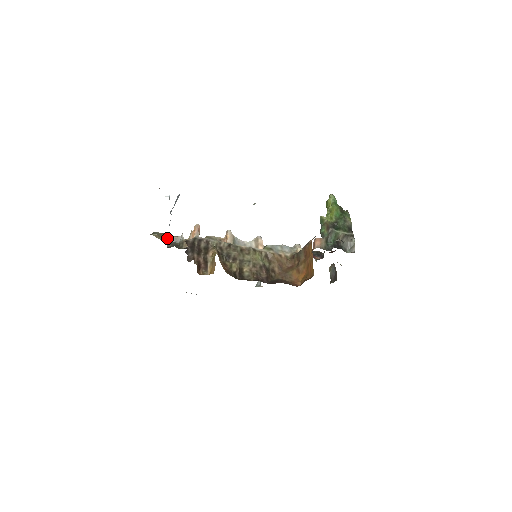
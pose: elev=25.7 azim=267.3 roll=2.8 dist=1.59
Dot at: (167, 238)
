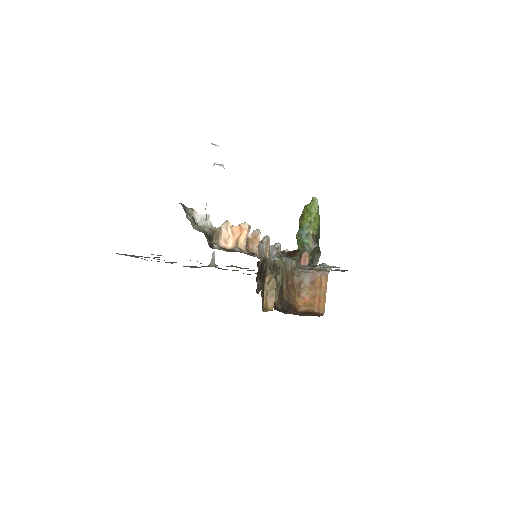
Dot at: occluded
